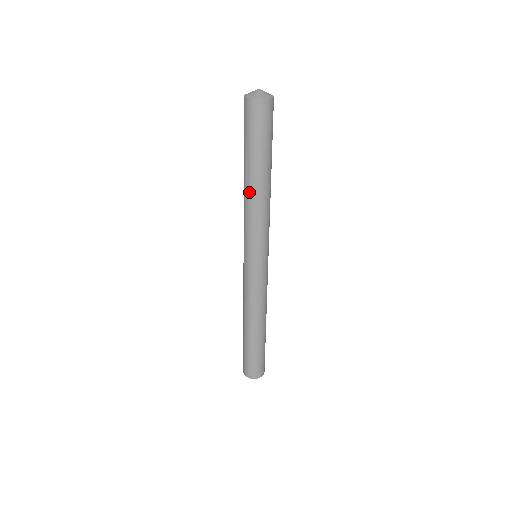
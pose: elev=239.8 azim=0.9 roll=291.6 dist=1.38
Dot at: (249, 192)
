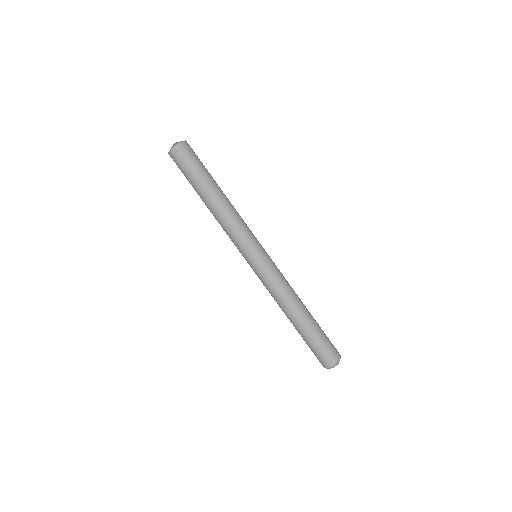
Dot at: (211, 212)
